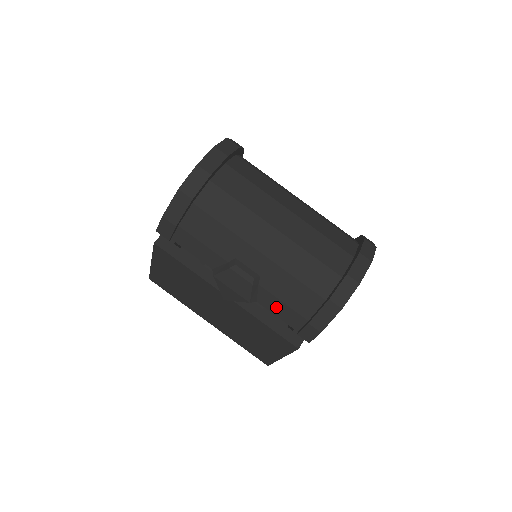
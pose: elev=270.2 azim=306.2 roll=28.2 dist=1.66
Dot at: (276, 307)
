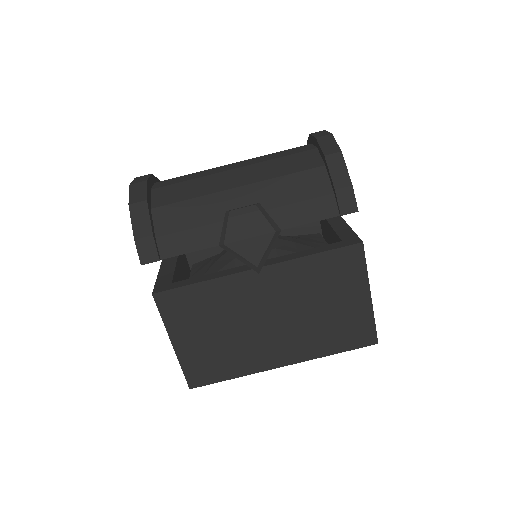
Dot at: (299, 214)
